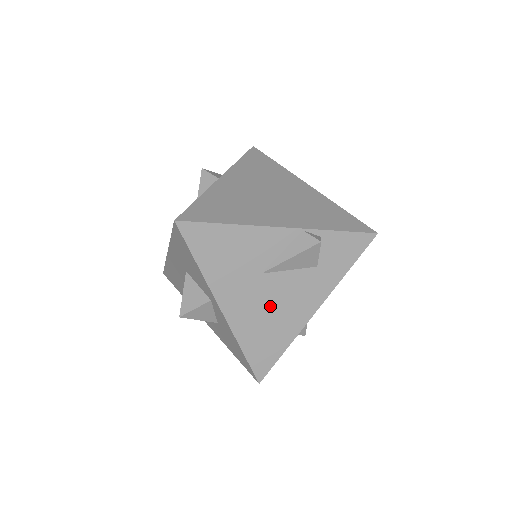
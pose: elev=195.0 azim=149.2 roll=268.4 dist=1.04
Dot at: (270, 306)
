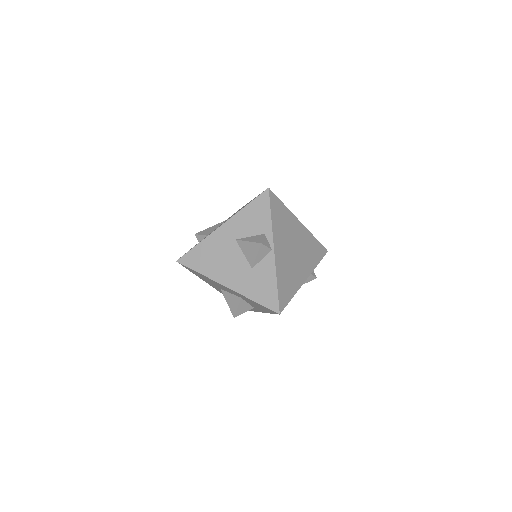
Dot at: occluded
